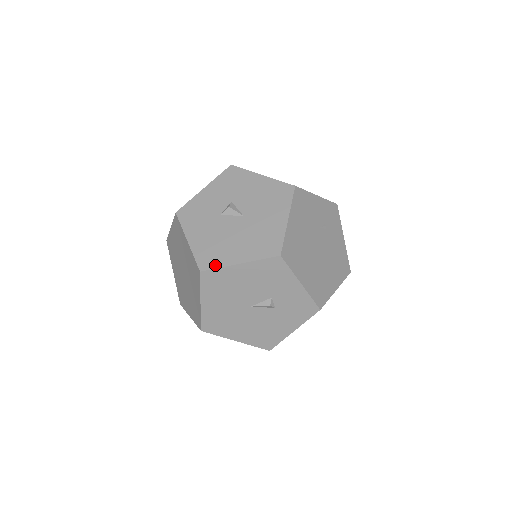
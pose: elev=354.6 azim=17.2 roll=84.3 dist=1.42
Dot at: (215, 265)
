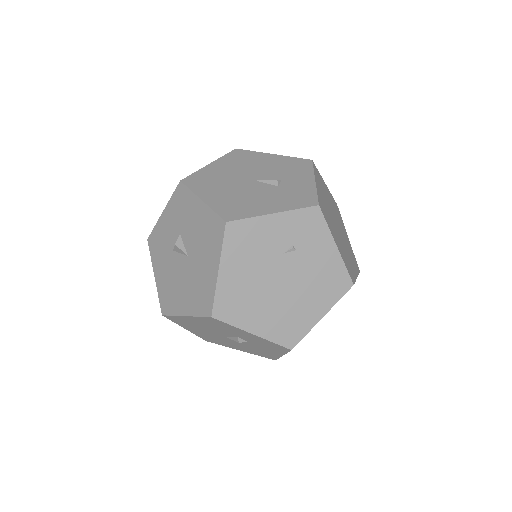
Dot at: (170, 312)
